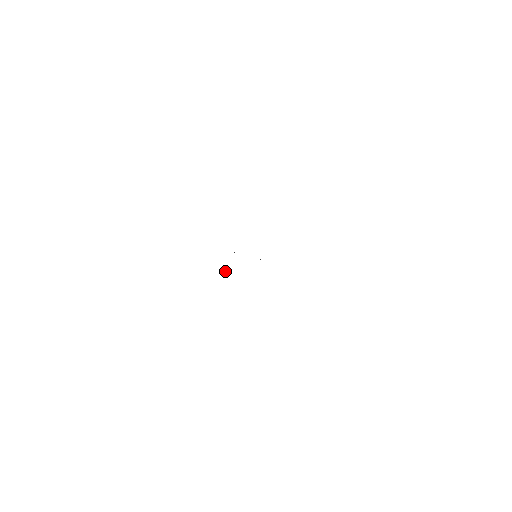
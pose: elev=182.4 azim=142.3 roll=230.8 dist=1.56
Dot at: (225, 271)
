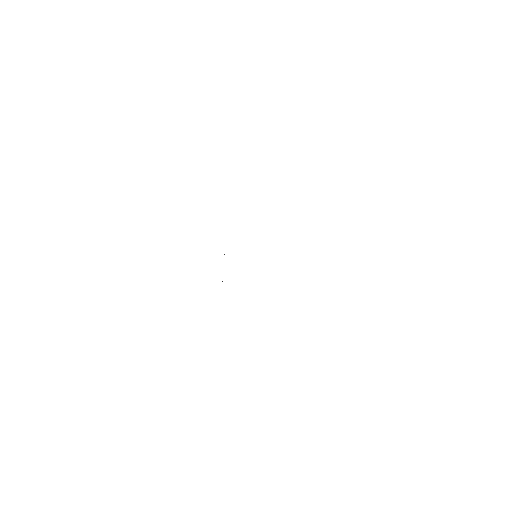
Dot at: occluded
